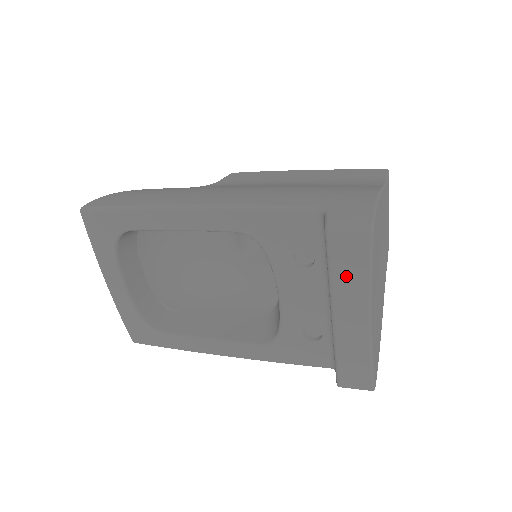
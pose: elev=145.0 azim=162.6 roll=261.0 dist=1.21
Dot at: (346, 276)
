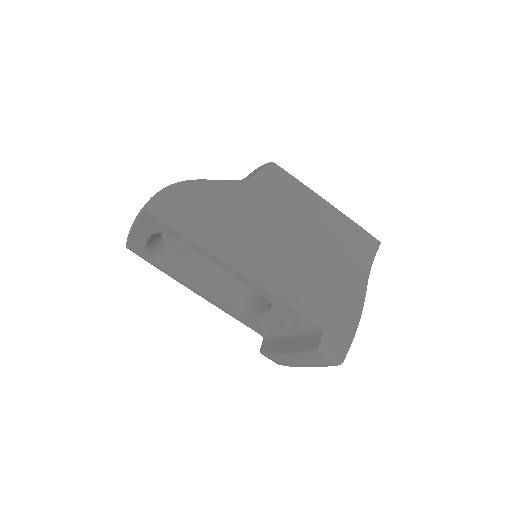
Dot at: (310, 360)
